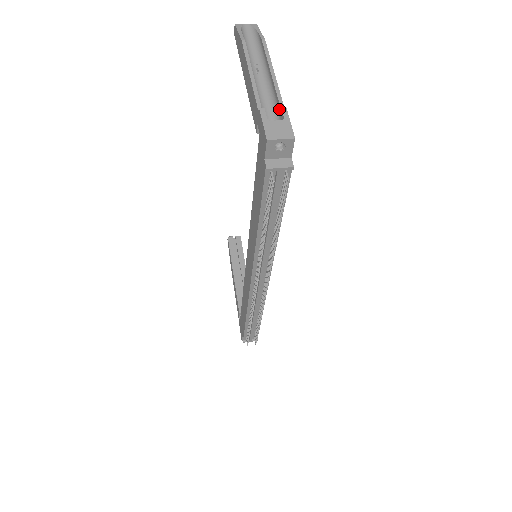
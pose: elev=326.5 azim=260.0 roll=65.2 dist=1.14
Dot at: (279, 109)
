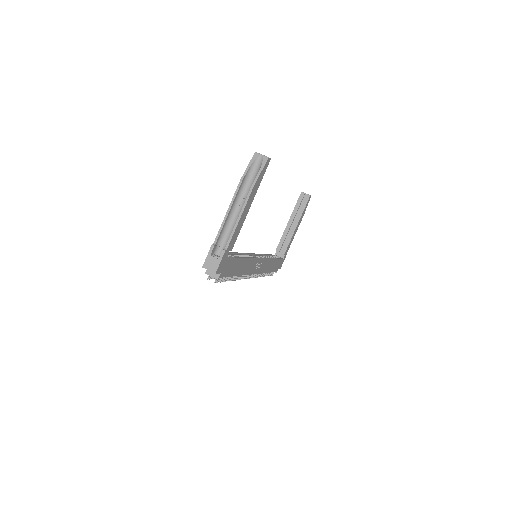
Dot at: (227, 245)
